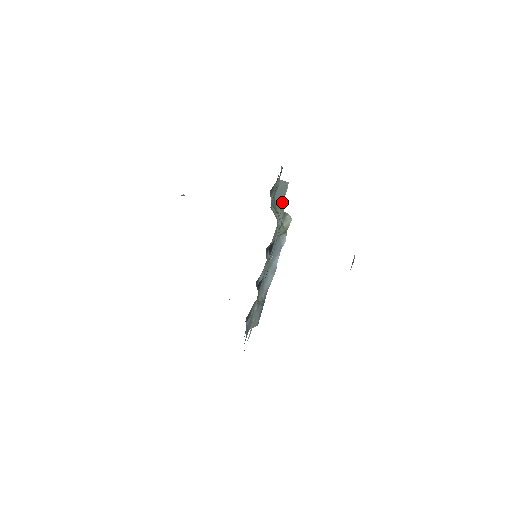
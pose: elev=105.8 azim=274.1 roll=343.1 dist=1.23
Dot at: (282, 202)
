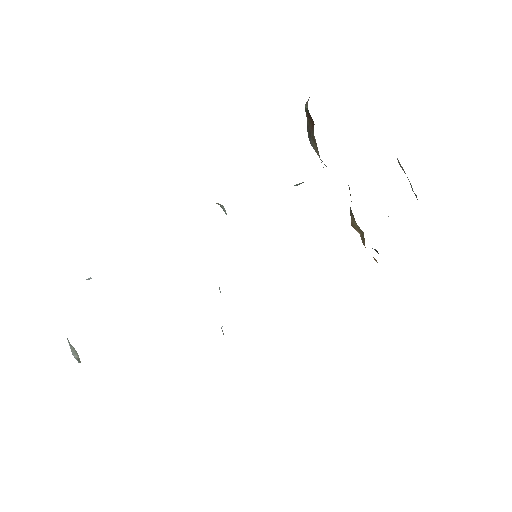
Dot at: occluded
